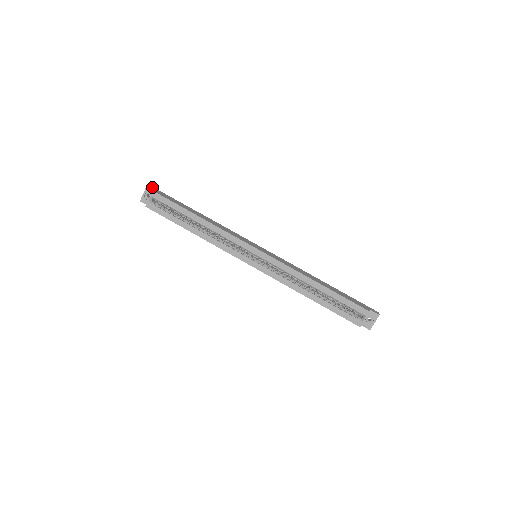
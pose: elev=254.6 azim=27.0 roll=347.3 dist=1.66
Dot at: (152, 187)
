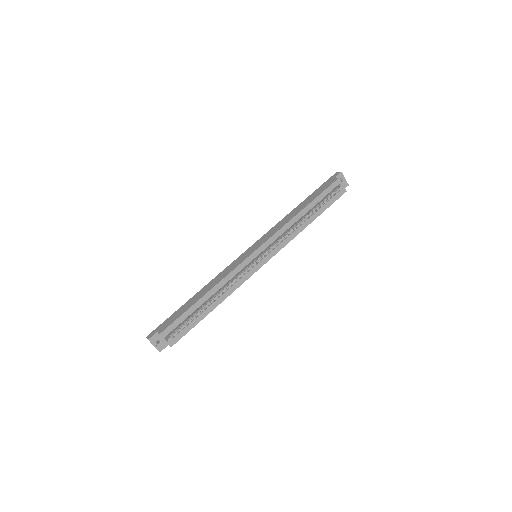
Dot at: (150, 335)
